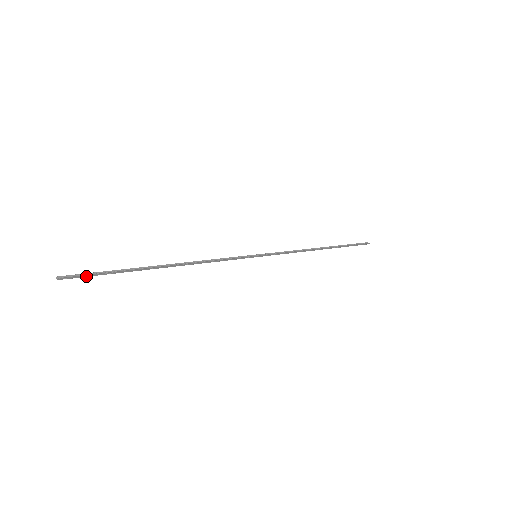
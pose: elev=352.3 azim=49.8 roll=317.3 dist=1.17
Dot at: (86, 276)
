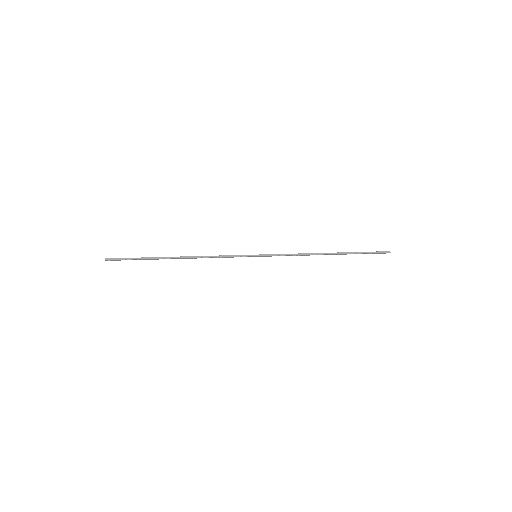
Dot at: occluded
